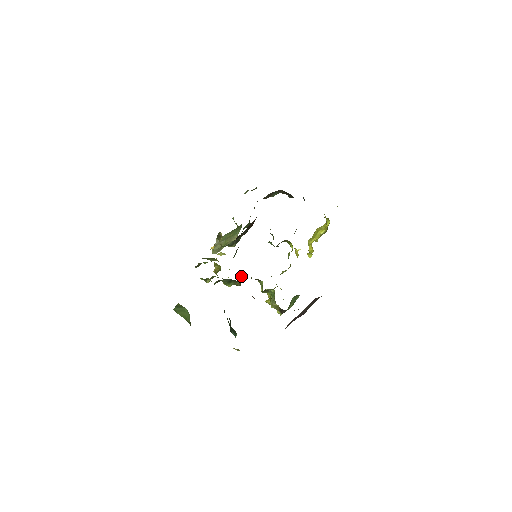
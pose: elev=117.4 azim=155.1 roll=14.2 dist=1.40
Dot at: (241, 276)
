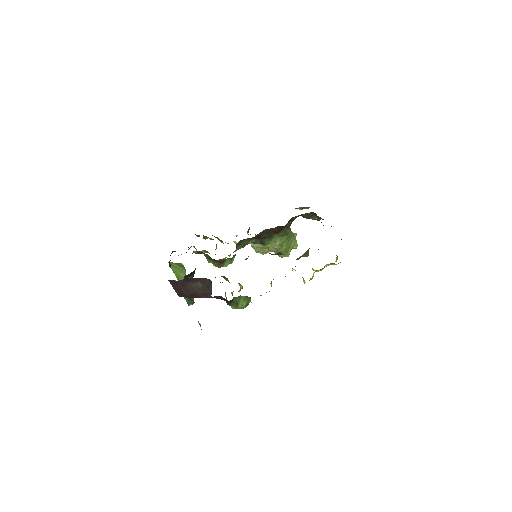
Dot at: (227, 262)
